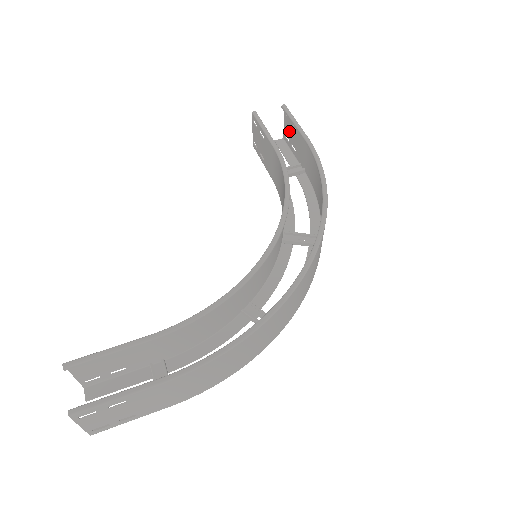
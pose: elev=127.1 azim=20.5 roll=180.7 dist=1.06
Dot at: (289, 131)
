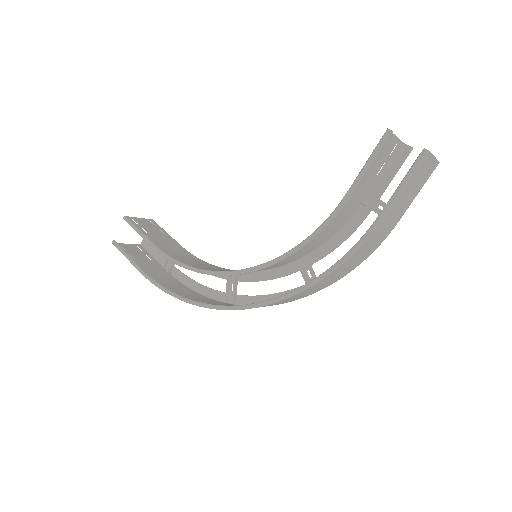
Dot at: (422, 173)
